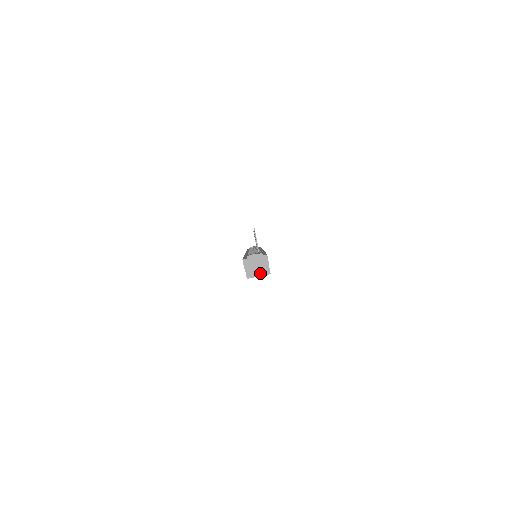
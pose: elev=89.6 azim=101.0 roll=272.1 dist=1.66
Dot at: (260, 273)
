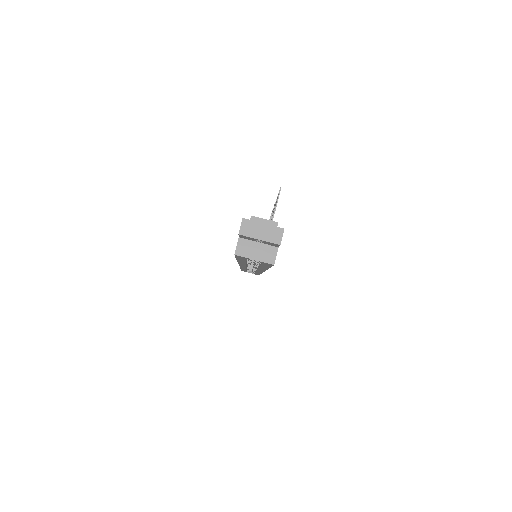
Dot at: (259, 255)
